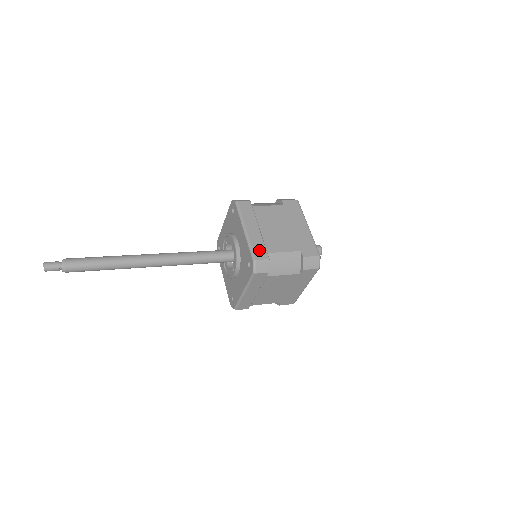
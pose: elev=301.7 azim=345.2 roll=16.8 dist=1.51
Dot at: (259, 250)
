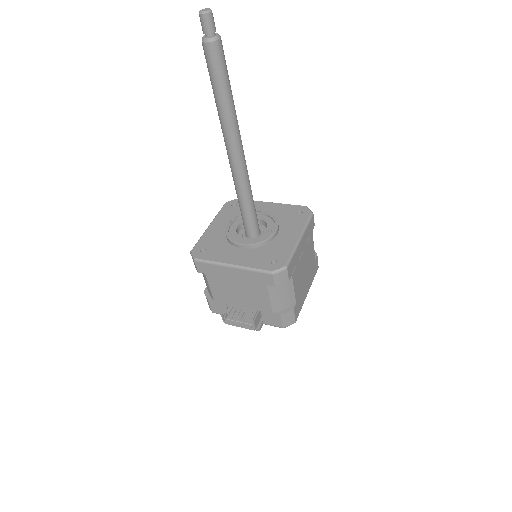
Dot at: occluded
